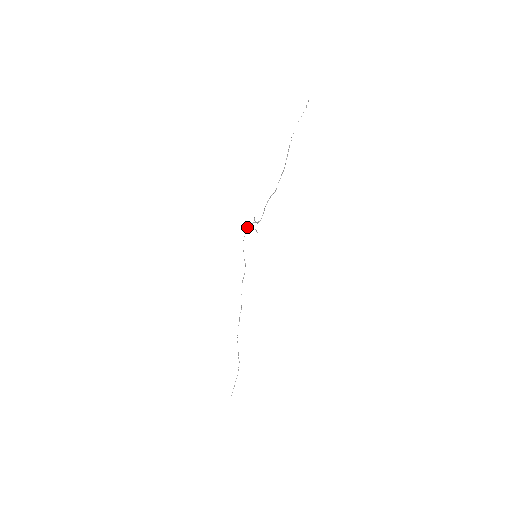
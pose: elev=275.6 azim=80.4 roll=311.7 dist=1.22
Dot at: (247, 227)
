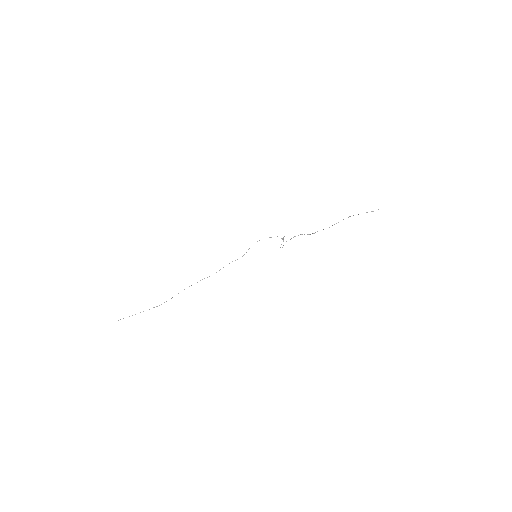
Dot at: occluded
